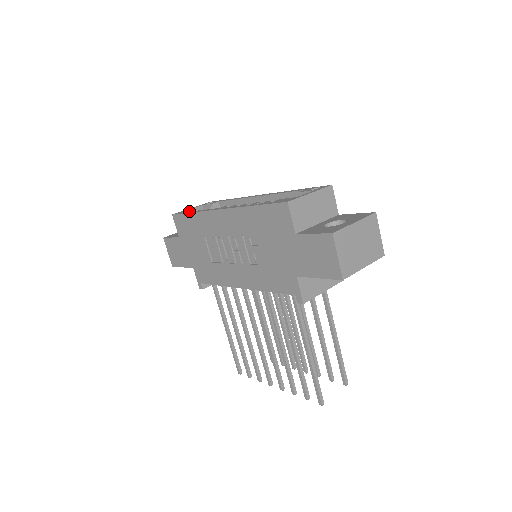
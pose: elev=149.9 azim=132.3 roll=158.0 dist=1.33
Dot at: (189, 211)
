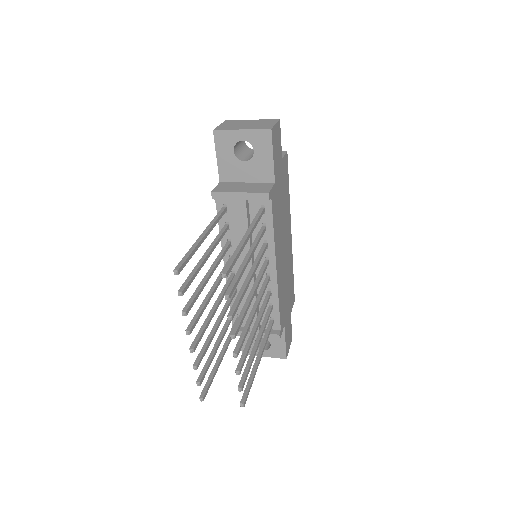
Dot at: occluded
